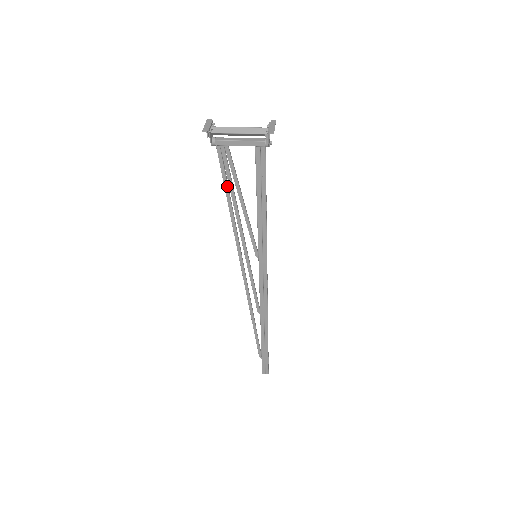
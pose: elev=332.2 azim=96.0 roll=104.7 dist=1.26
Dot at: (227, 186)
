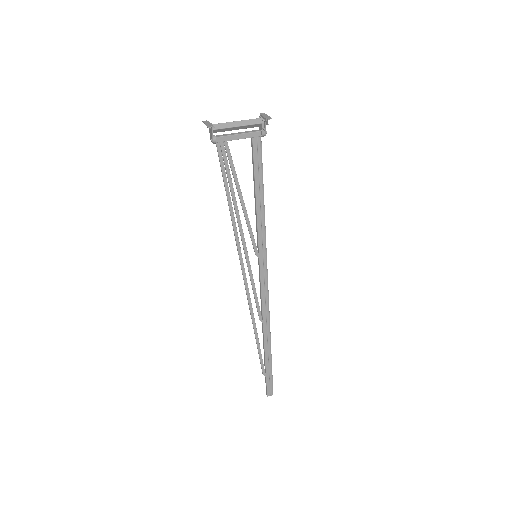
Dot at: (227, 184)
